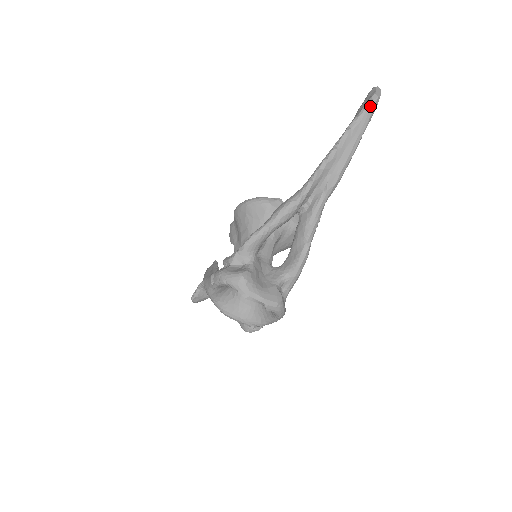
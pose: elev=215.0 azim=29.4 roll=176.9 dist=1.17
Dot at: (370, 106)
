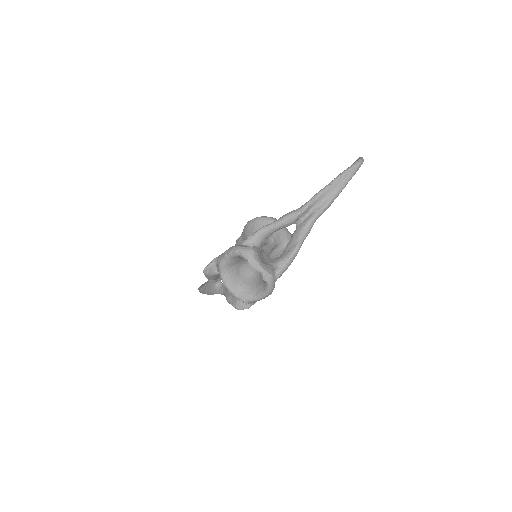
Dot at: (356, 165)
